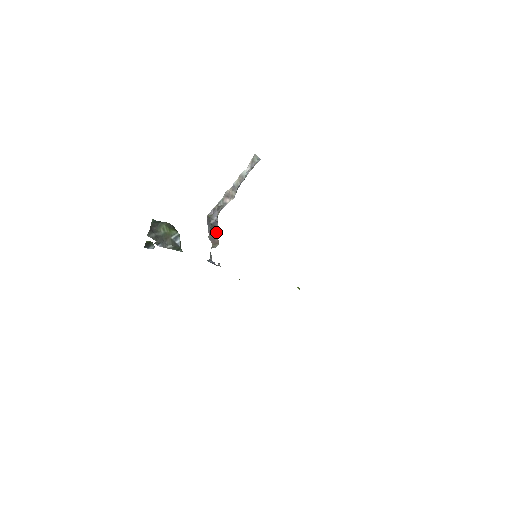
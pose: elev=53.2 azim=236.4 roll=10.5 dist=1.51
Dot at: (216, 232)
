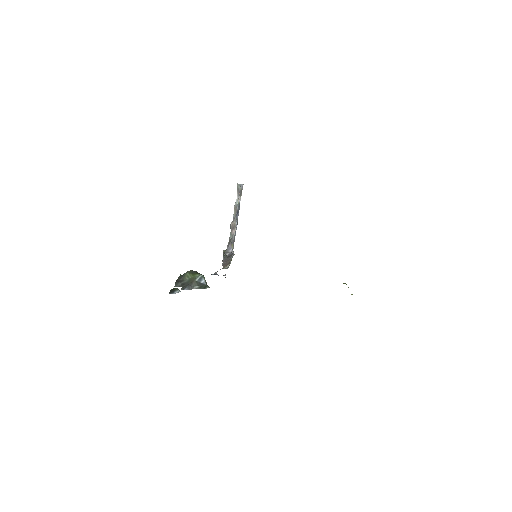
Dot at: (229, 259)
